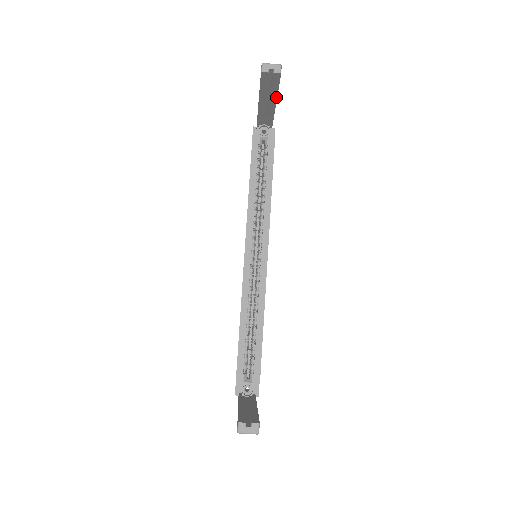
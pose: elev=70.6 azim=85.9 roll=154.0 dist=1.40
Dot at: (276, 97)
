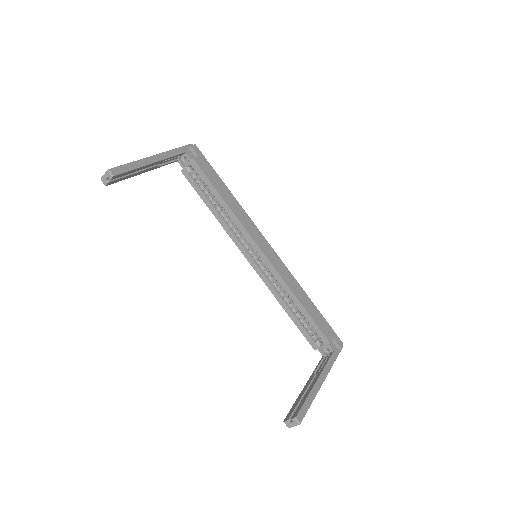
Dot at: (143, 166)
